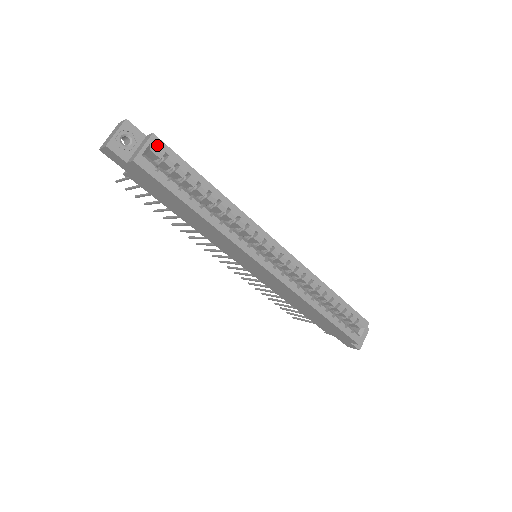
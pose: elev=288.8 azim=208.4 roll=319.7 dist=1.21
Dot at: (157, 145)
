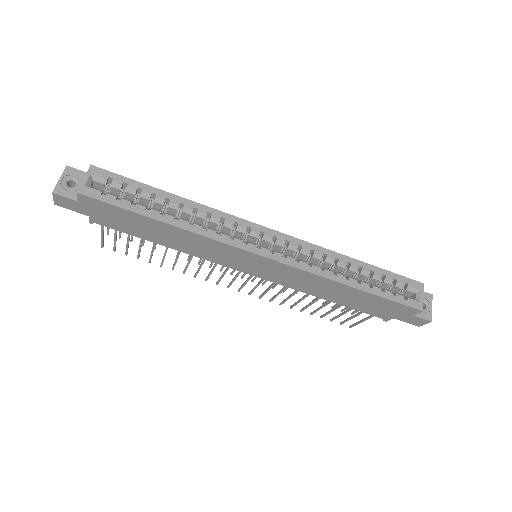
Dot at: (98, 173)
